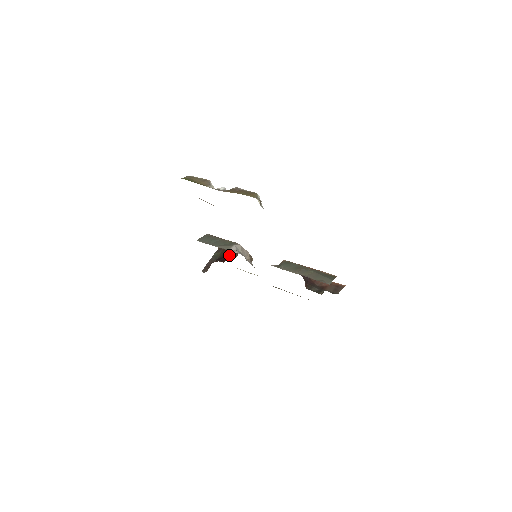
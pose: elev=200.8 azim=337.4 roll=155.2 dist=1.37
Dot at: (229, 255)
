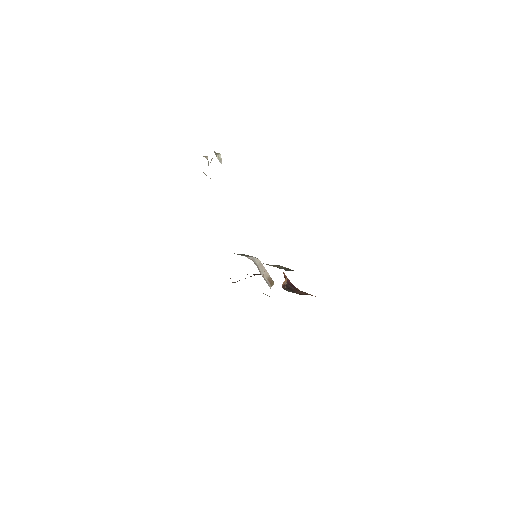
Dot at: (255, 274)
